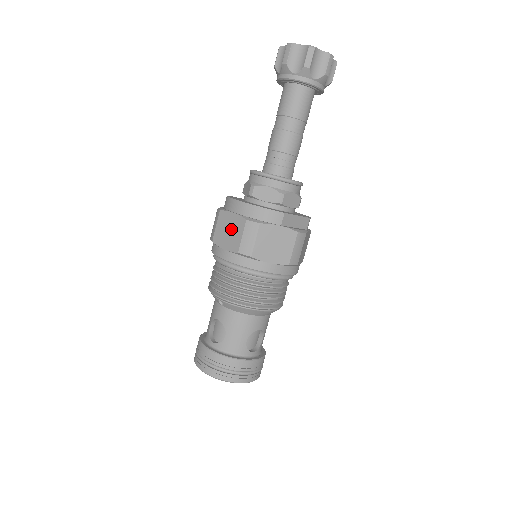
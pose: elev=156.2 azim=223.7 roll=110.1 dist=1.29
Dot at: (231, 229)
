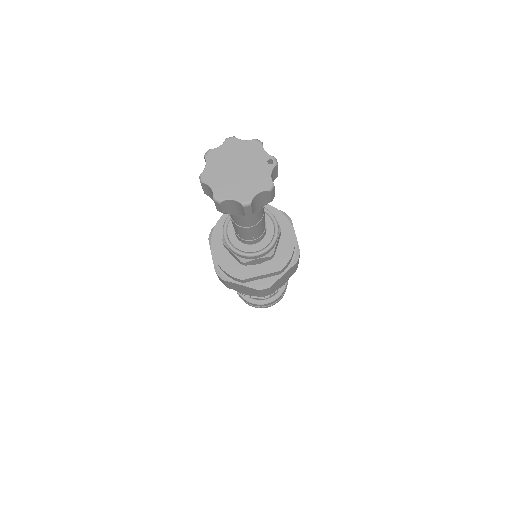
Dot at: occluded
